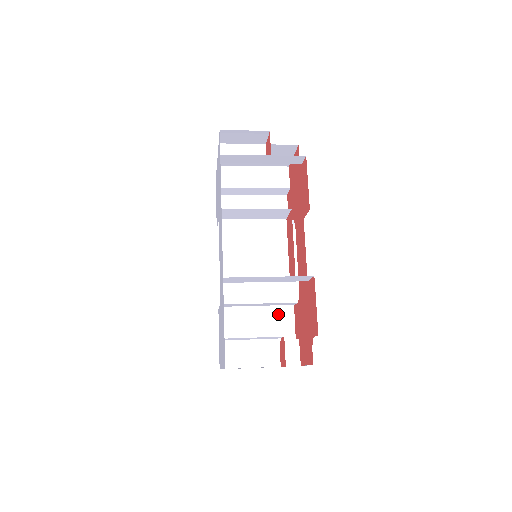
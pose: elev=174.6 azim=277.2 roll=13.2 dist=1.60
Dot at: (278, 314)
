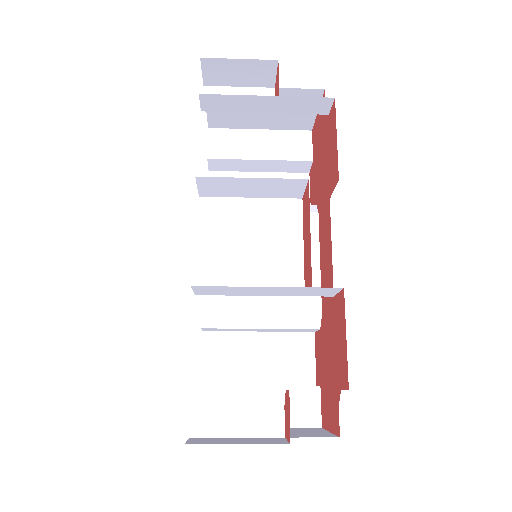
Dot at: (290, 345)
